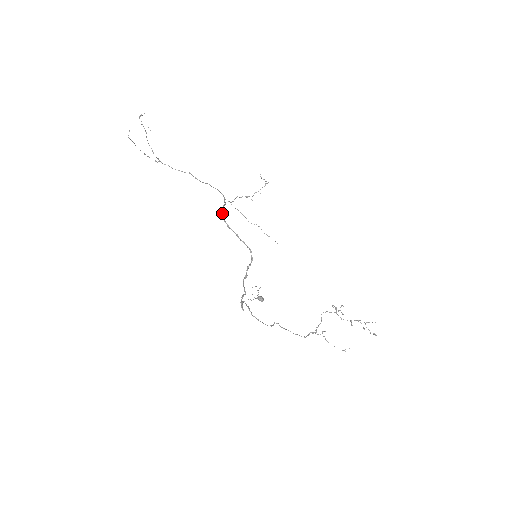
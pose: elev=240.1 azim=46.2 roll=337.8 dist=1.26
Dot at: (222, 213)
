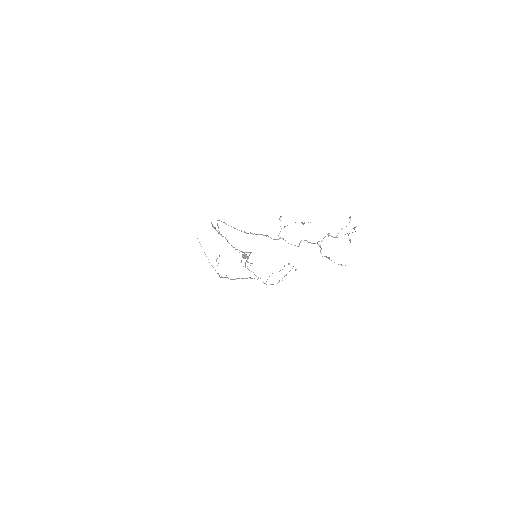
Dot at: (247, 268)
